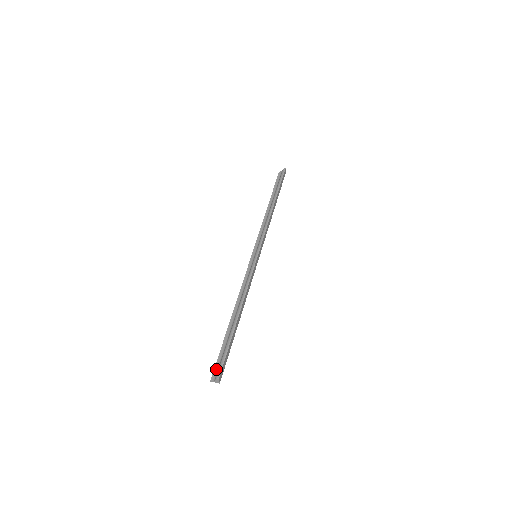
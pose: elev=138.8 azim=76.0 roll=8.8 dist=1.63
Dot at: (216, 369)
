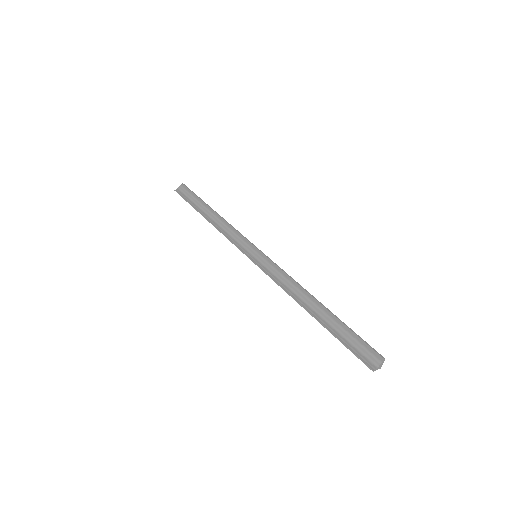
Dot at: (364, 357)
